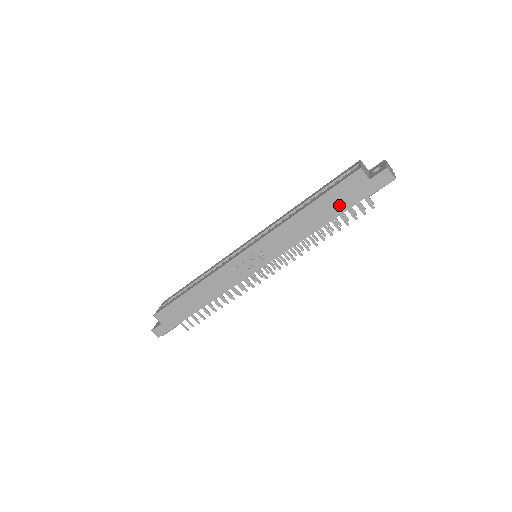
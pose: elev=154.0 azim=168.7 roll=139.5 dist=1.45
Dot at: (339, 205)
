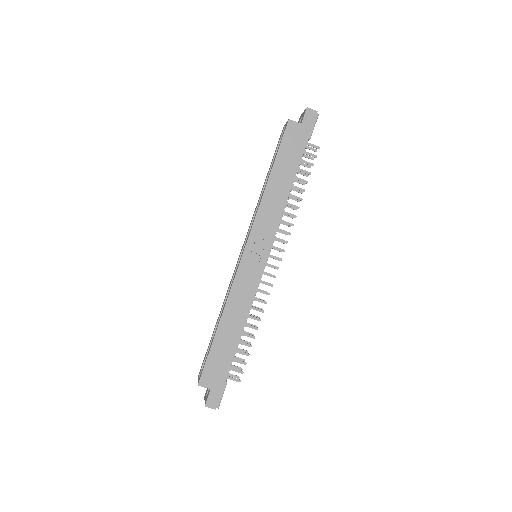
Dot at: (293, 158)
